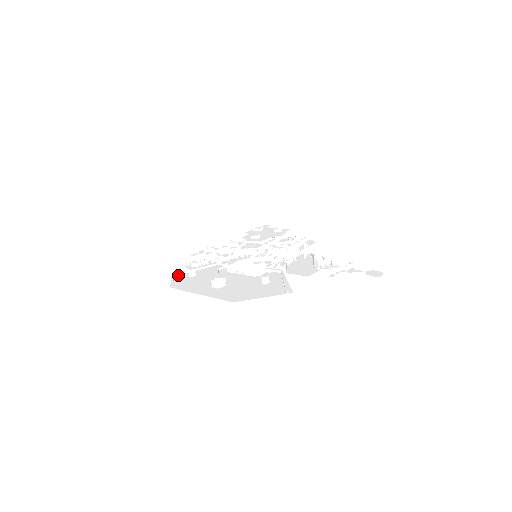
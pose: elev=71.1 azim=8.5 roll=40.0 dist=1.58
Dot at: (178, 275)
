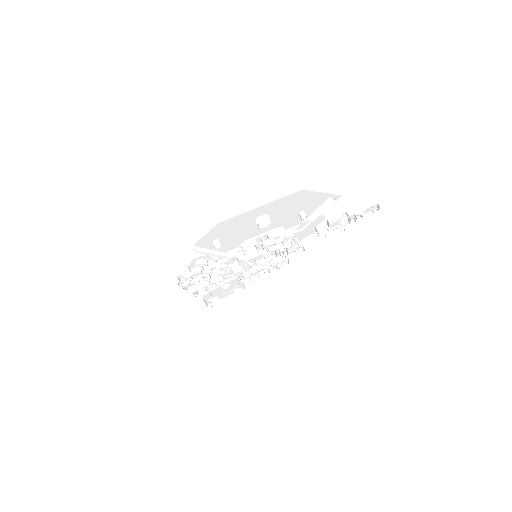
Dot at: (199, 252)
